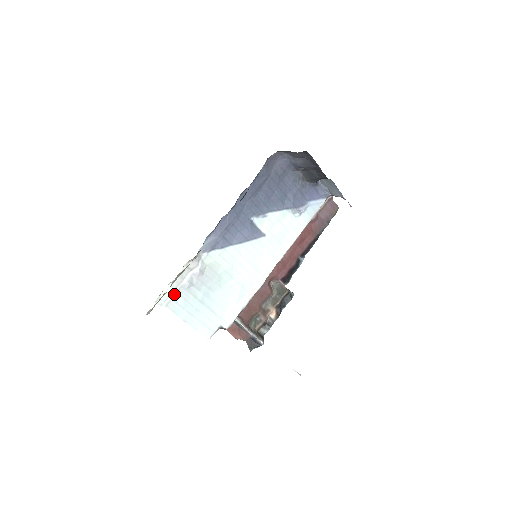
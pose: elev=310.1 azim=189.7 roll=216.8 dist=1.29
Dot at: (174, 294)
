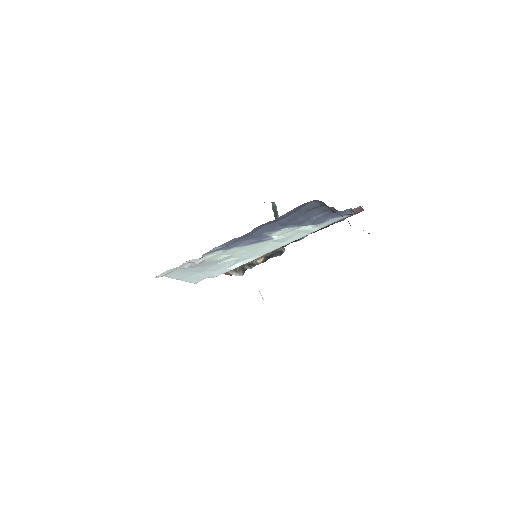
Dot at: (172, 271)
